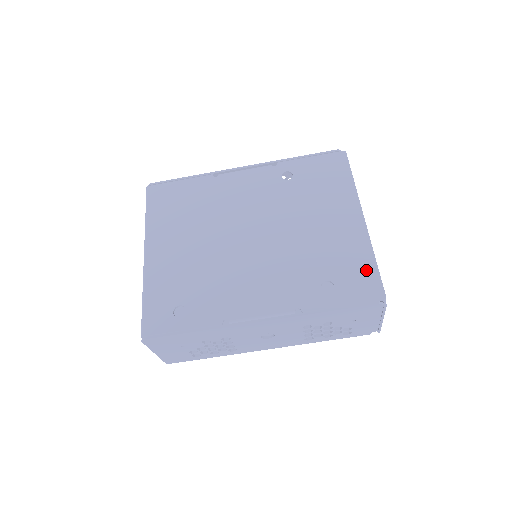
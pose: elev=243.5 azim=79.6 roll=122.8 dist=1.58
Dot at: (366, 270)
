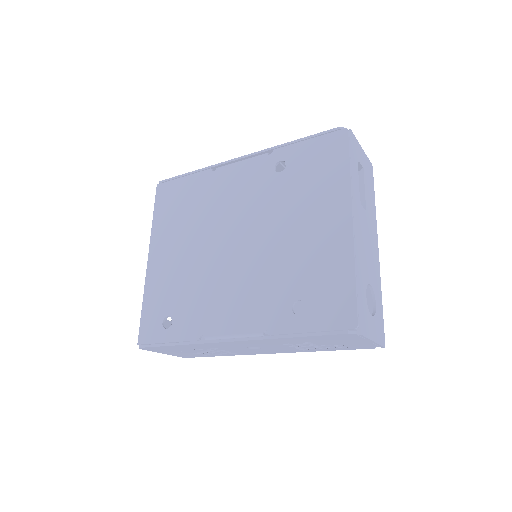
Dot at: (342, 290)
